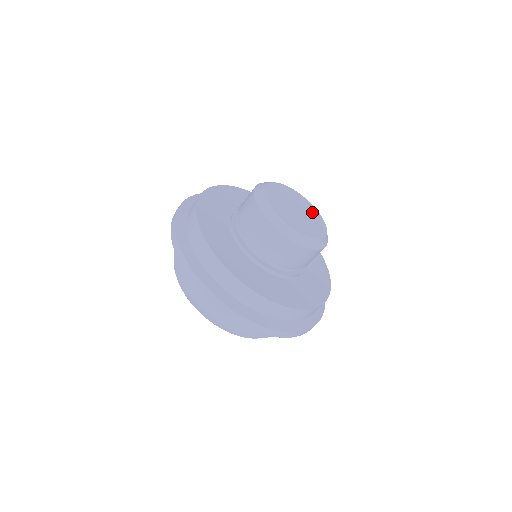
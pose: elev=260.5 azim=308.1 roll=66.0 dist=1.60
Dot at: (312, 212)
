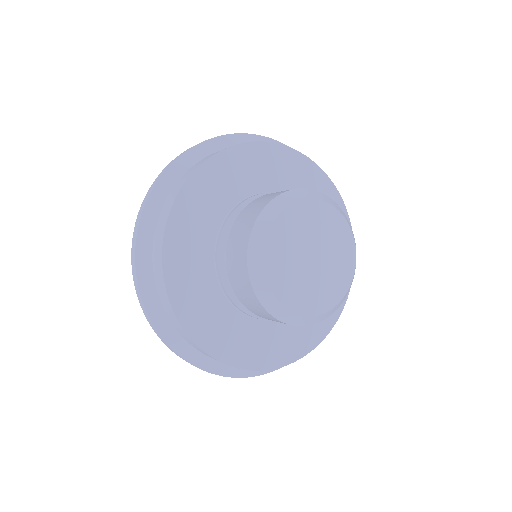
Dot at: (337, 234)
